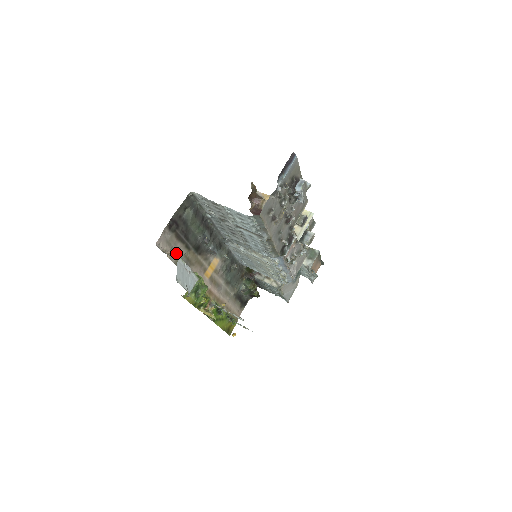
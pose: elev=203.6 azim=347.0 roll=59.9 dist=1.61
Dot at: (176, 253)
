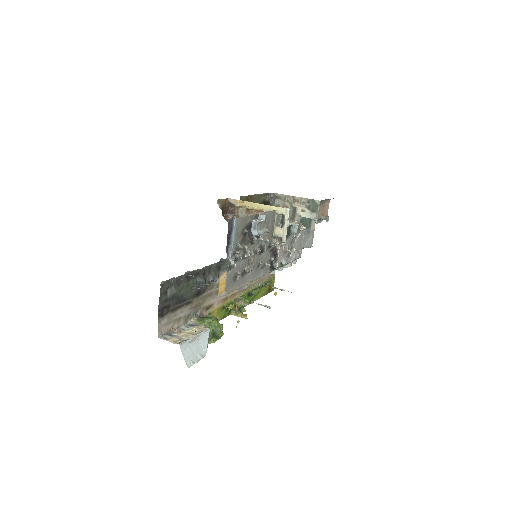
Dot at: (181, 318)
